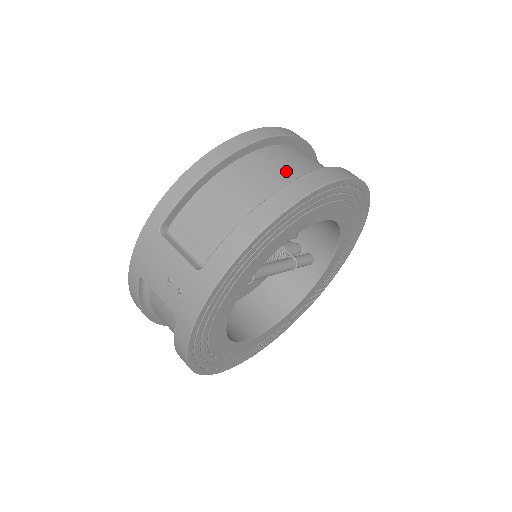
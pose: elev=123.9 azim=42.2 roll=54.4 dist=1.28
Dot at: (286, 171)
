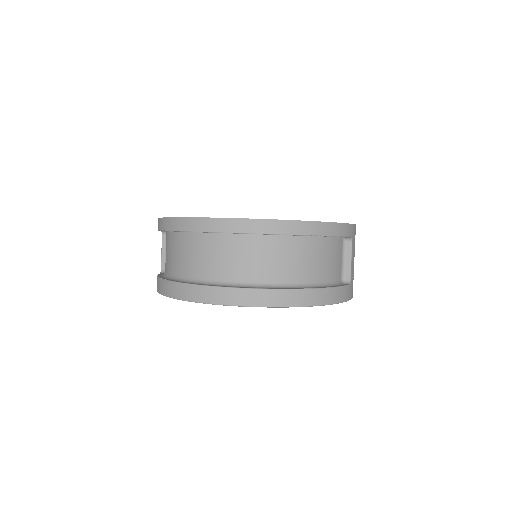
Dot at: (193, 265)
